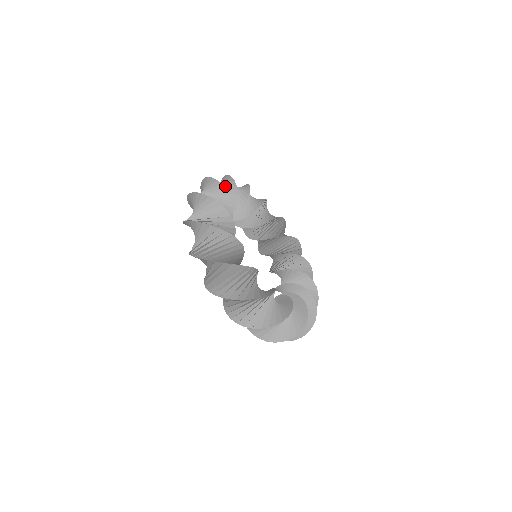
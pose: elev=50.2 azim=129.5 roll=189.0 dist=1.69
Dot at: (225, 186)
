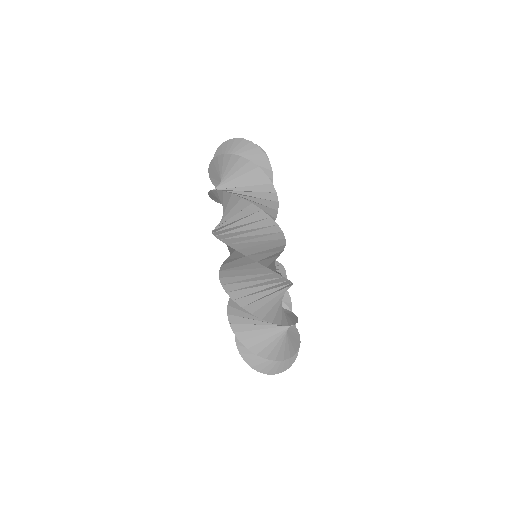
Dot at: occluded
